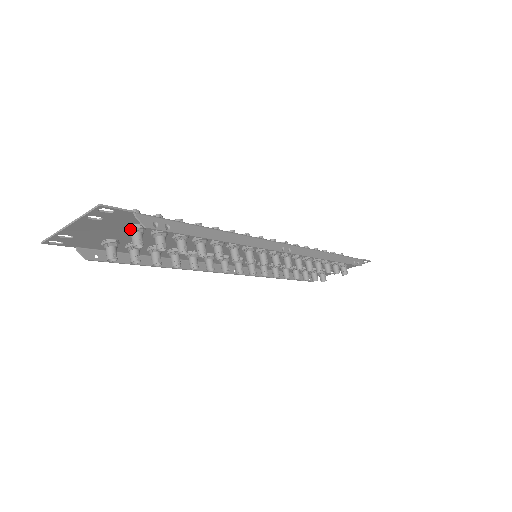
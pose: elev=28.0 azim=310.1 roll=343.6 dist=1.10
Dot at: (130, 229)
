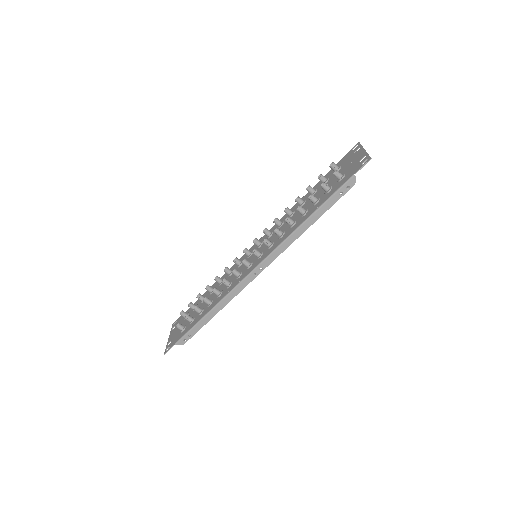
Dot at: occluded
